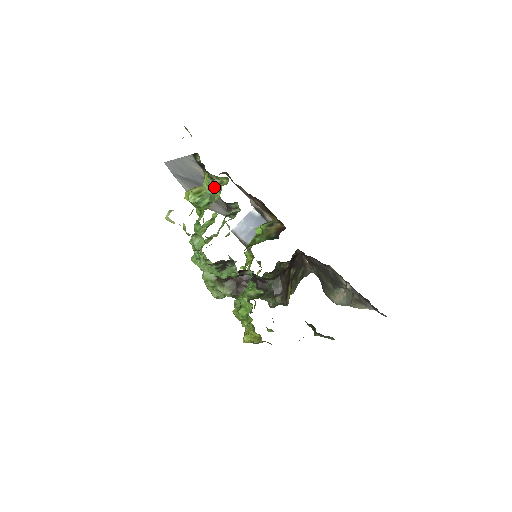
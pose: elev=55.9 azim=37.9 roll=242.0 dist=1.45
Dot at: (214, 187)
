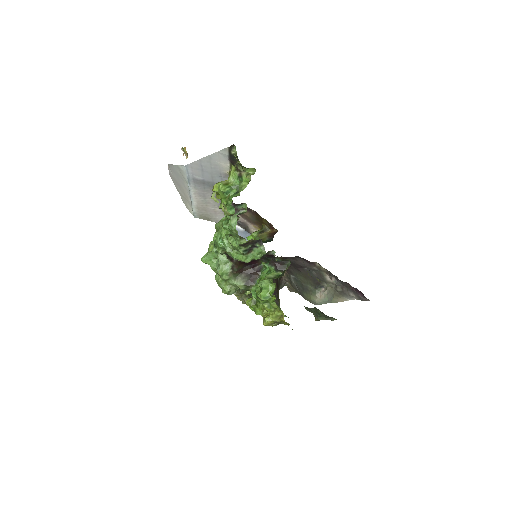
Dot at: (241, 178)
